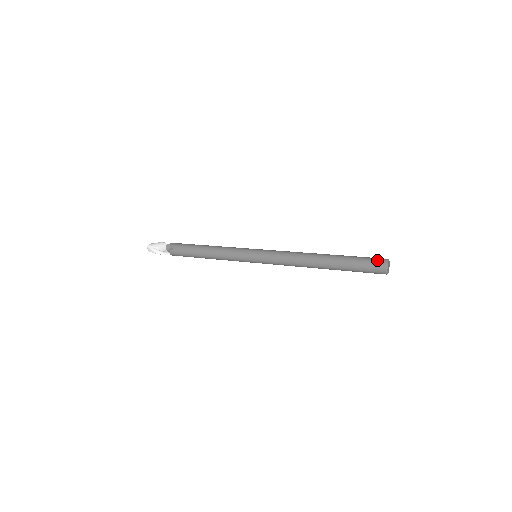
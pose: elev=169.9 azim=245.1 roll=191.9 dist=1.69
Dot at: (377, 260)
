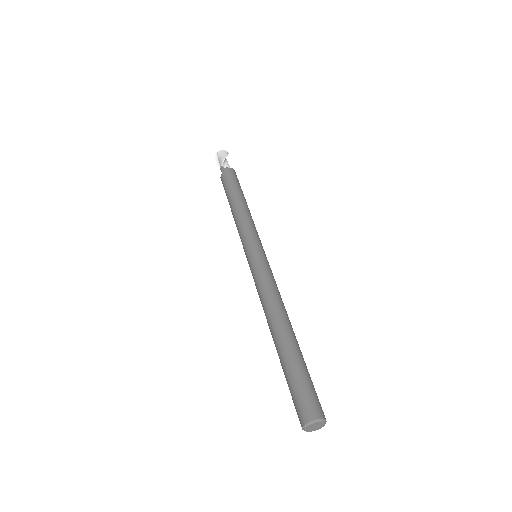
Dot at: (302, 408)
